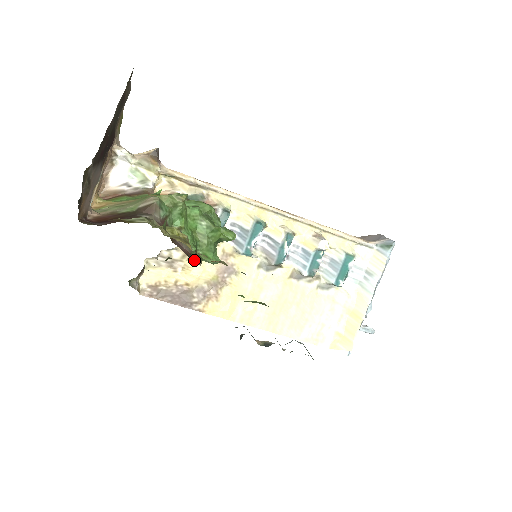
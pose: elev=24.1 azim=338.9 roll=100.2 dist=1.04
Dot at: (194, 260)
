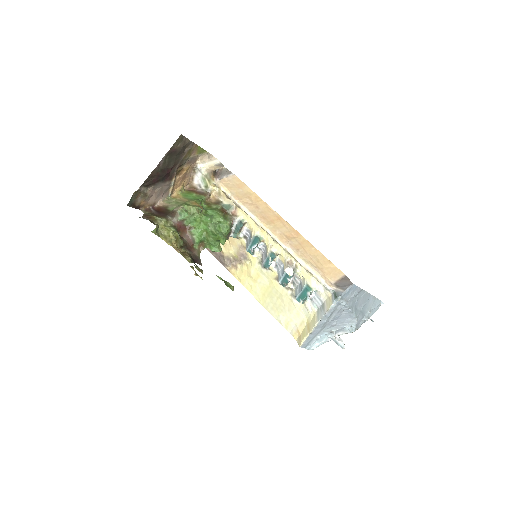
Dot at: (181, 250)
